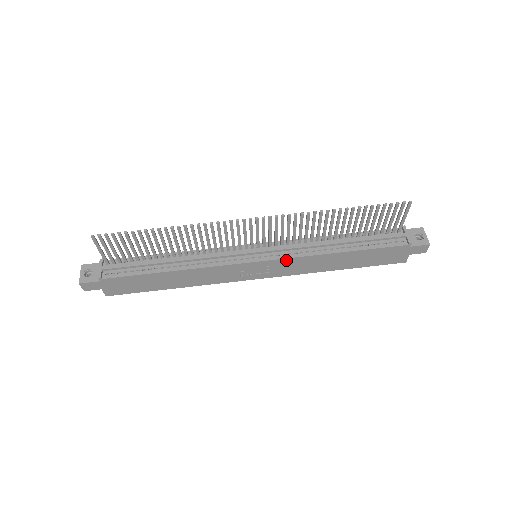
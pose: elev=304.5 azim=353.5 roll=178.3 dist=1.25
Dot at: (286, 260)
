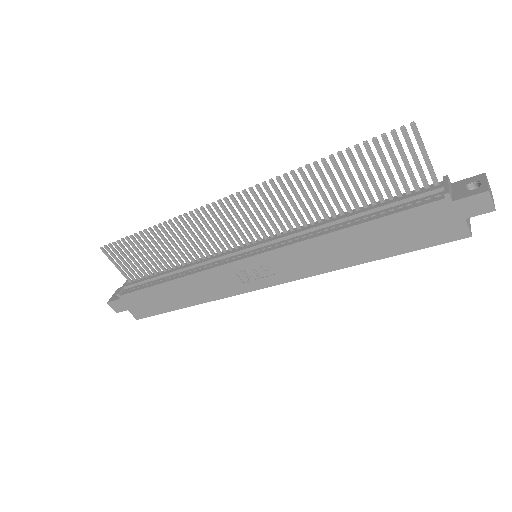
Dot at: (279, 252)
